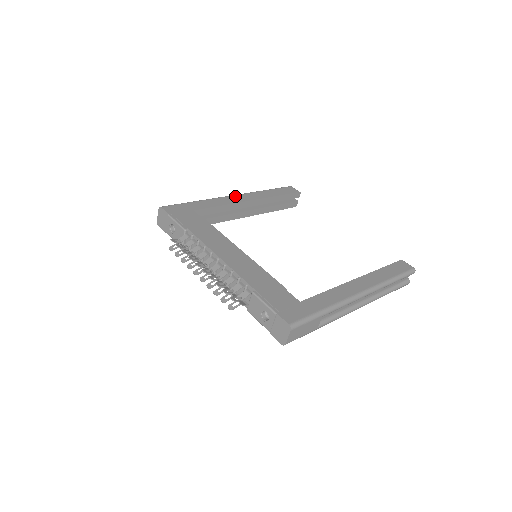
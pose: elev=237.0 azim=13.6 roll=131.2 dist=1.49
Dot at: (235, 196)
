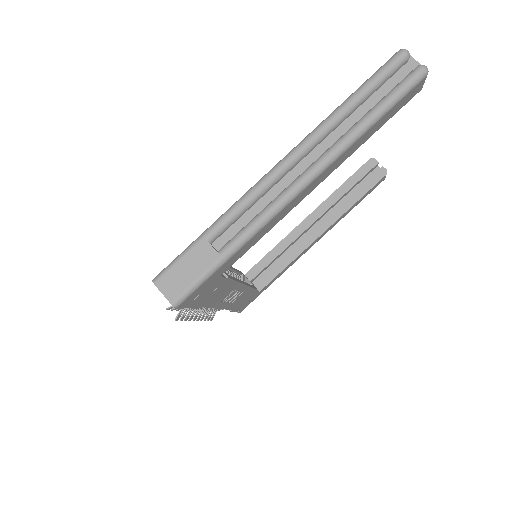
Dot at: occluded
